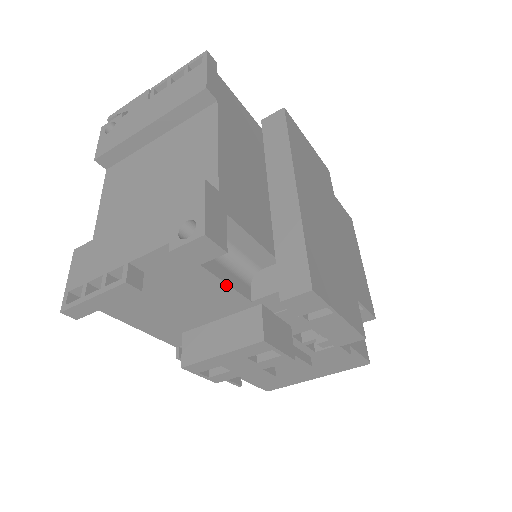
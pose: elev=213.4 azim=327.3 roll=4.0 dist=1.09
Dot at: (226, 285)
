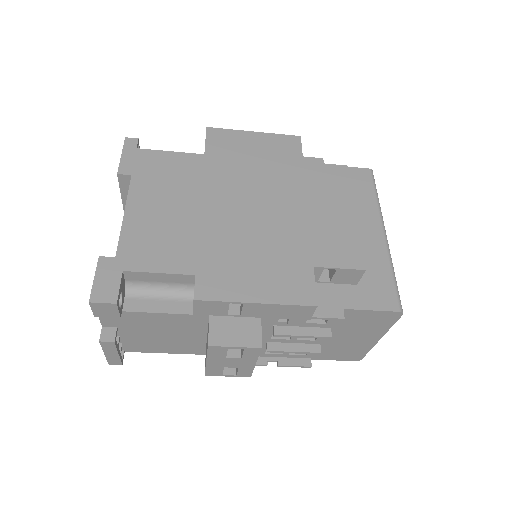
Dot at: (166, 314)
